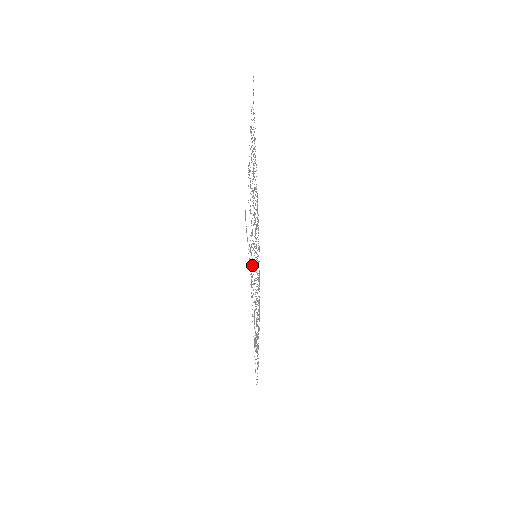
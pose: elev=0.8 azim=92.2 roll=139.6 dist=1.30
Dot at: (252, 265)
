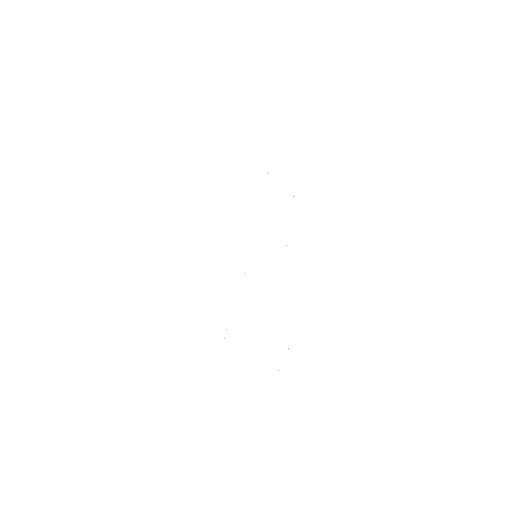
Dot at: occluded
